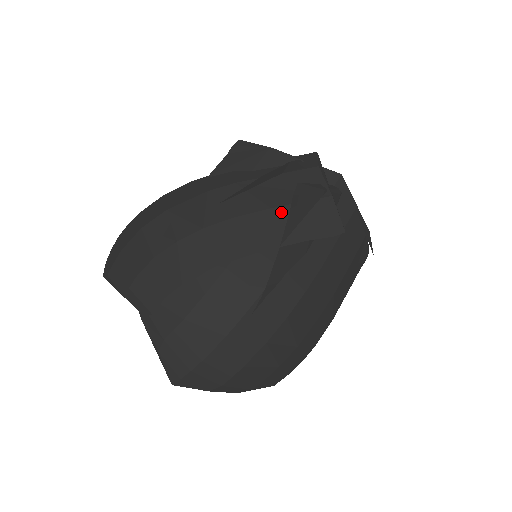
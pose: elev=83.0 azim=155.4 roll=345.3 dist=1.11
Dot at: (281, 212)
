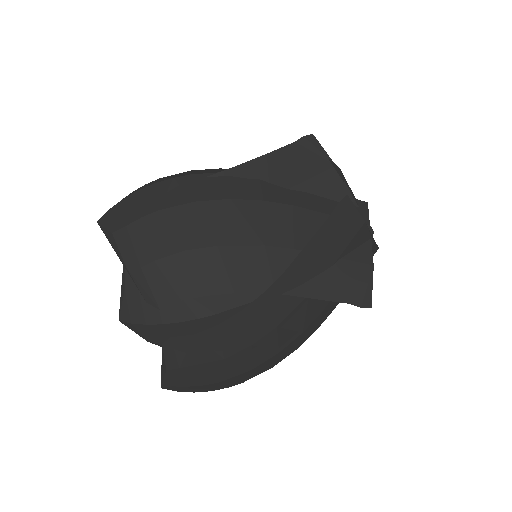
Dot at: occluded
